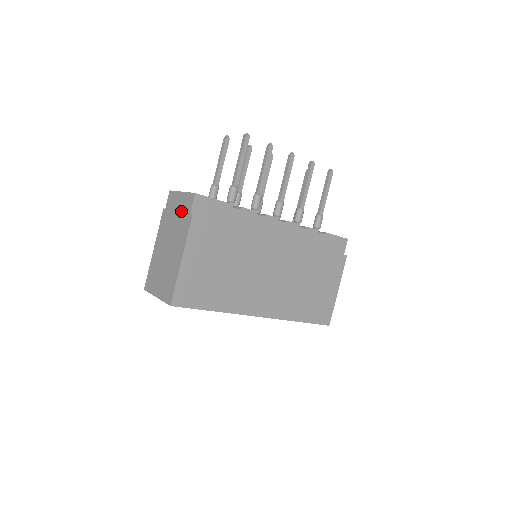
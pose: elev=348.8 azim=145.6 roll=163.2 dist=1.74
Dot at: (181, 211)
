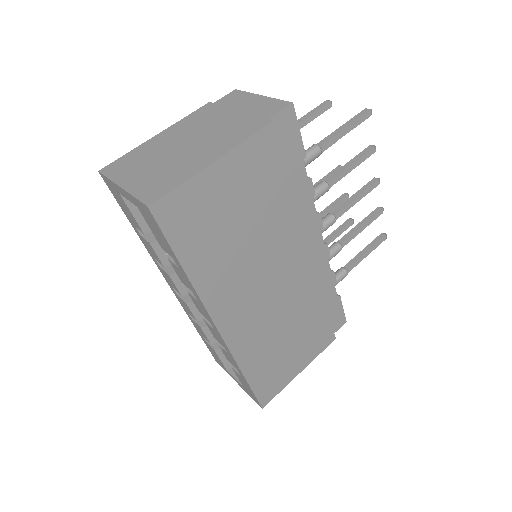
Dot at: (249, 112)
